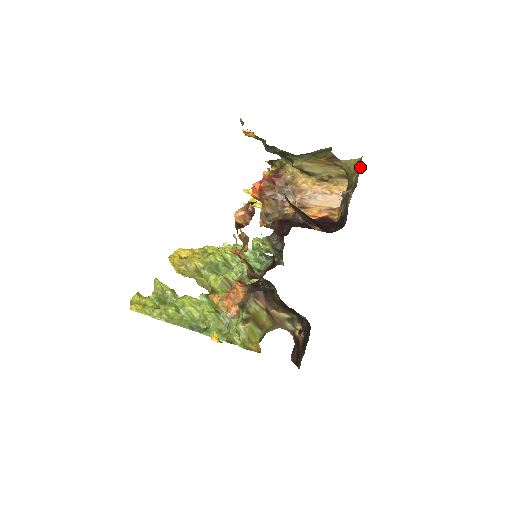
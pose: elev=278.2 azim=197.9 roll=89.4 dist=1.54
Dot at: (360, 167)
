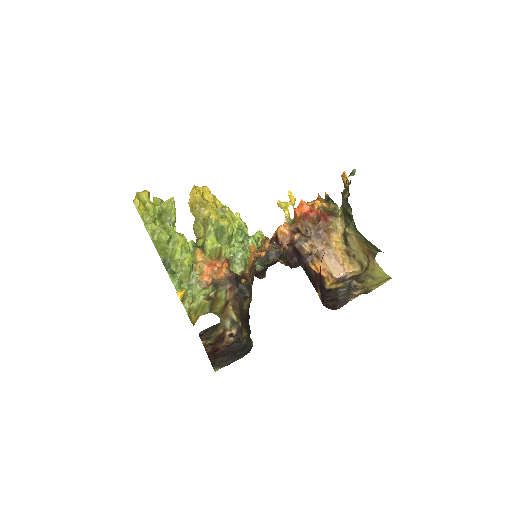
Dot at: (383, 283)
